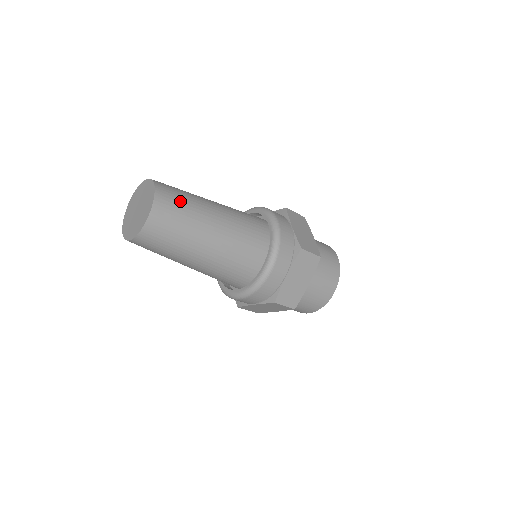
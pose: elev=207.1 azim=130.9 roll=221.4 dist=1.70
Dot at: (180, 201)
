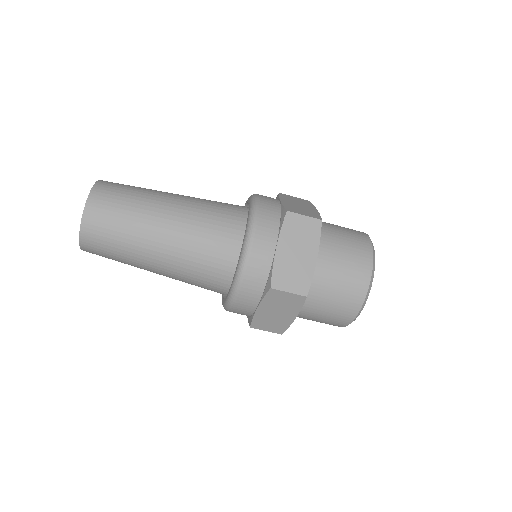
Dot at: occluded
